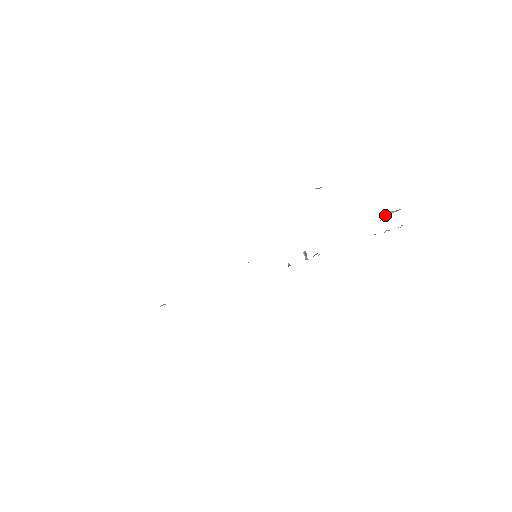
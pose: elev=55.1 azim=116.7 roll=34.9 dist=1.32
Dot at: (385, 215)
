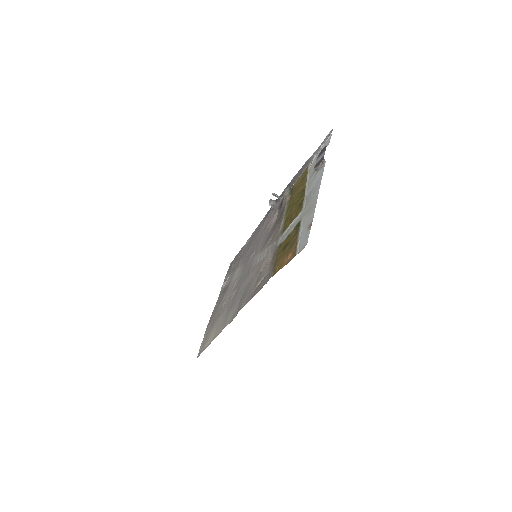
Dot at: (316, 170)
